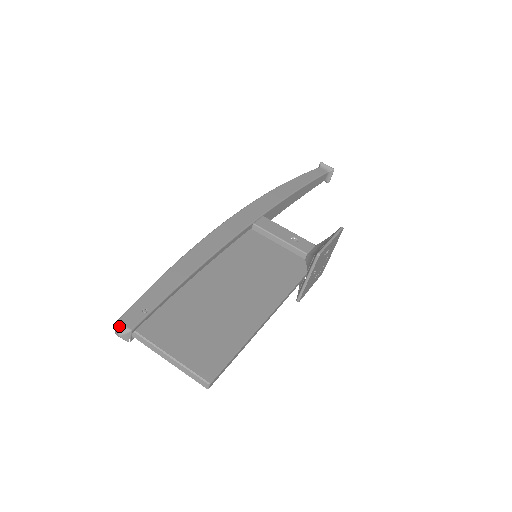
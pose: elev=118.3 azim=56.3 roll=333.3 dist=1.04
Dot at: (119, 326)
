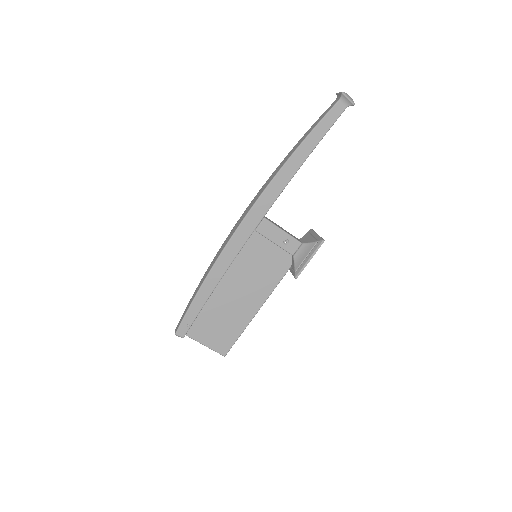
Dot at: occluded
